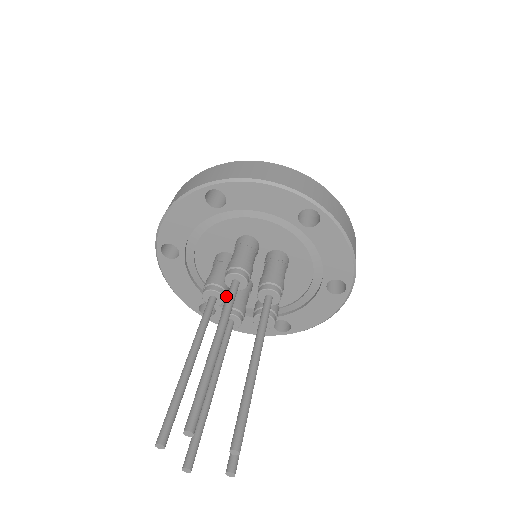
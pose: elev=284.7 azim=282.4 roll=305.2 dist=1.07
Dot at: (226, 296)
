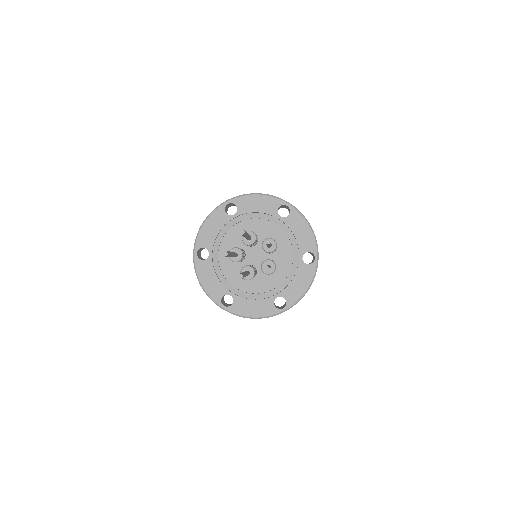
Dot at: (243, 256)
